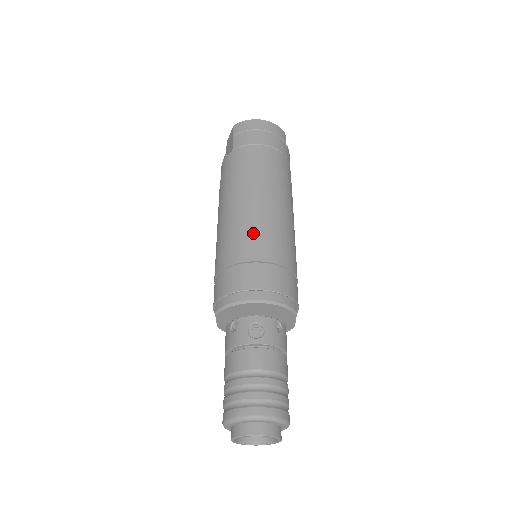
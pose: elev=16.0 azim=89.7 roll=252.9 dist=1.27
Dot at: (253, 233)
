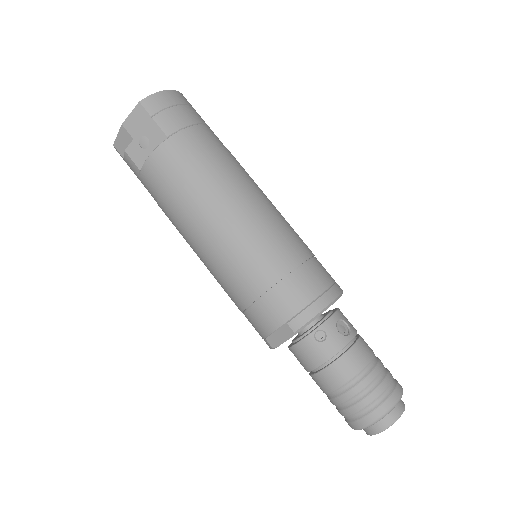
Dot at: (280, 233)
